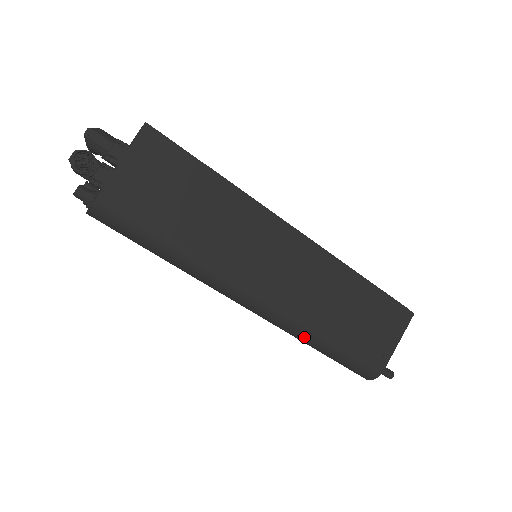
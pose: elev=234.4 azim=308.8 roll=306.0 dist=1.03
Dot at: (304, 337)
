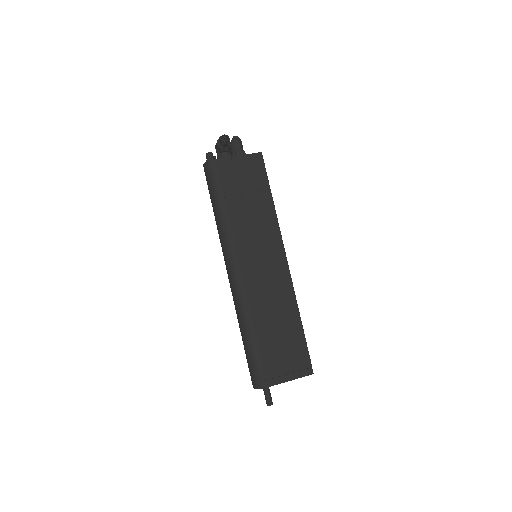
Dot at: (242, 318)
